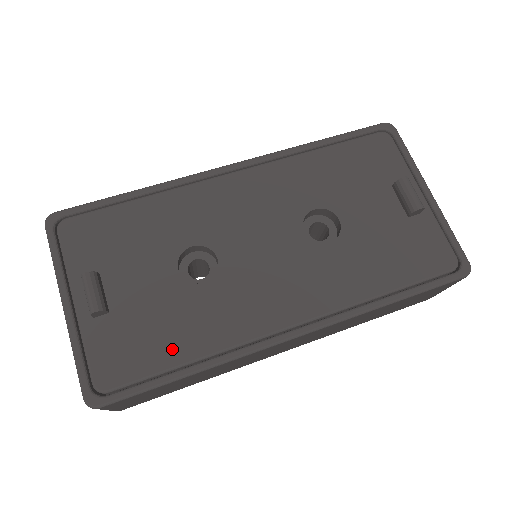
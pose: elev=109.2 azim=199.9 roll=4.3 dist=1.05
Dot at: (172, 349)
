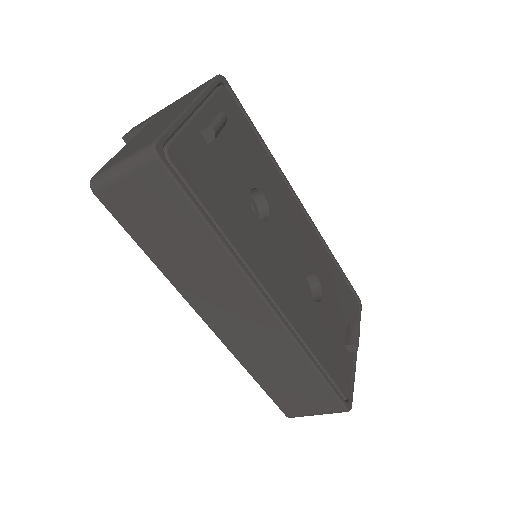
Dot at: (217, 206)
